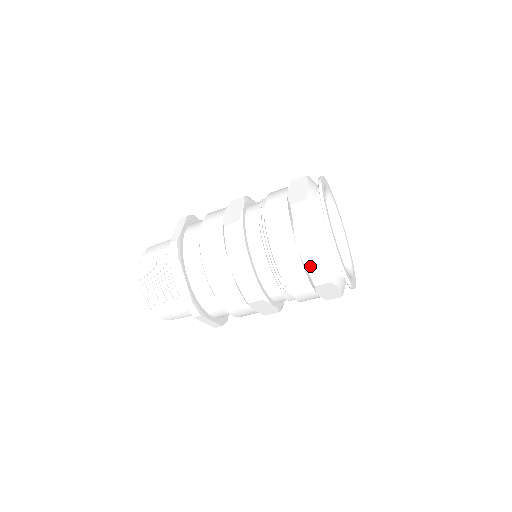
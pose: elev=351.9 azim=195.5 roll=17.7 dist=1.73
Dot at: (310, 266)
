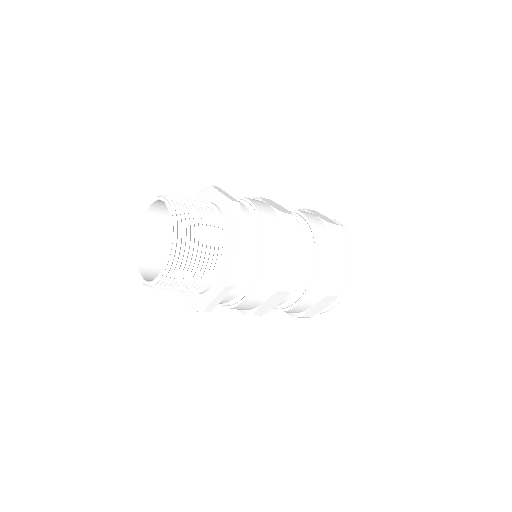
Dot at: (306, 315)
